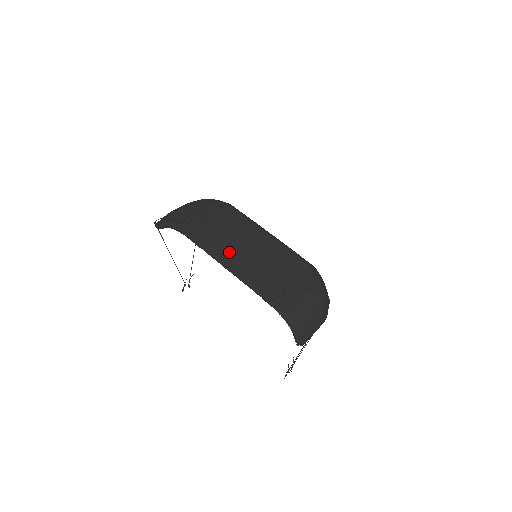
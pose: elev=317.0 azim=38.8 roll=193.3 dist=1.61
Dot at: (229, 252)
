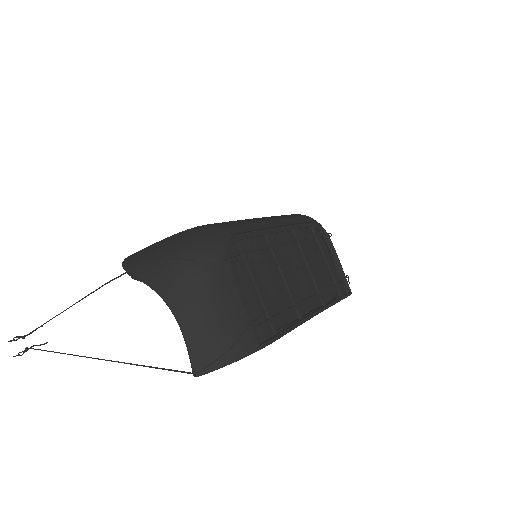
Dot at: (295, 296)
